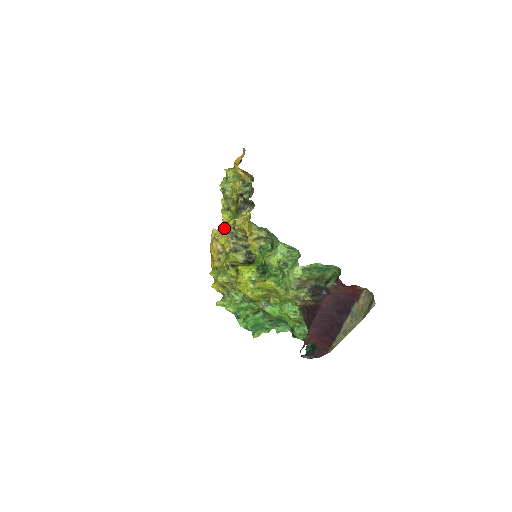
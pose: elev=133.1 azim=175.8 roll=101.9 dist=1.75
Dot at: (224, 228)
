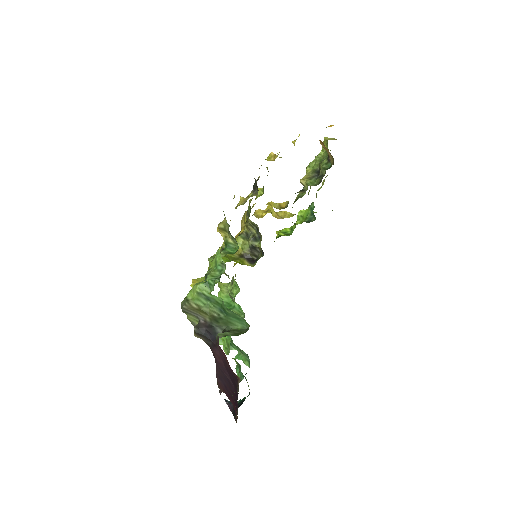
Dot at: occluded
